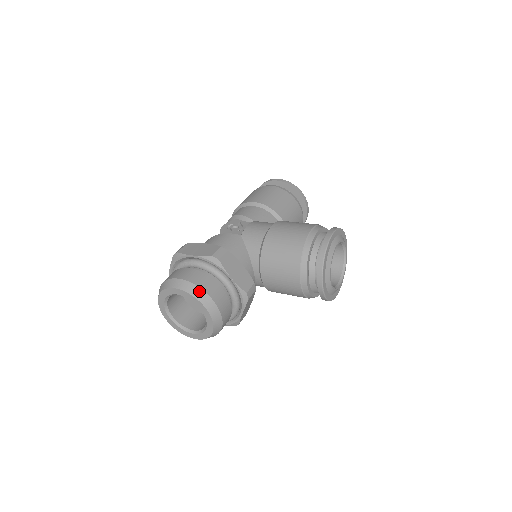
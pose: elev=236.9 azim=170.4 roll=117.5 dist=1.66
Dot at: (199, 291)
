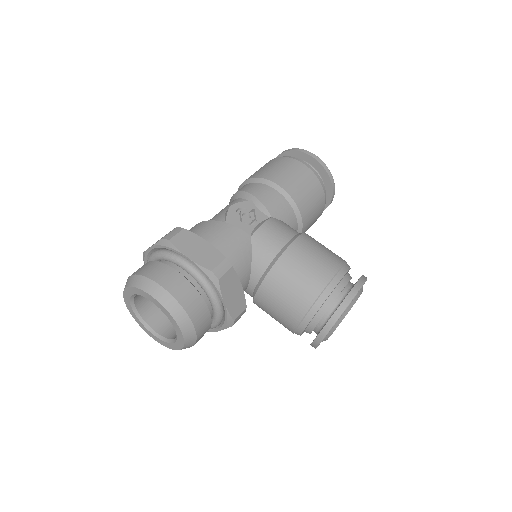
Dot at: (182, 313)
